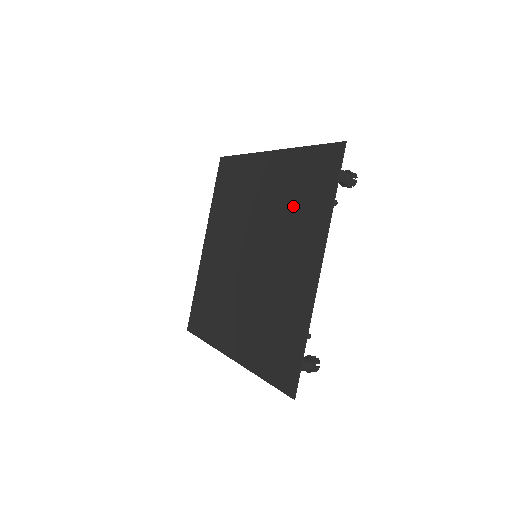
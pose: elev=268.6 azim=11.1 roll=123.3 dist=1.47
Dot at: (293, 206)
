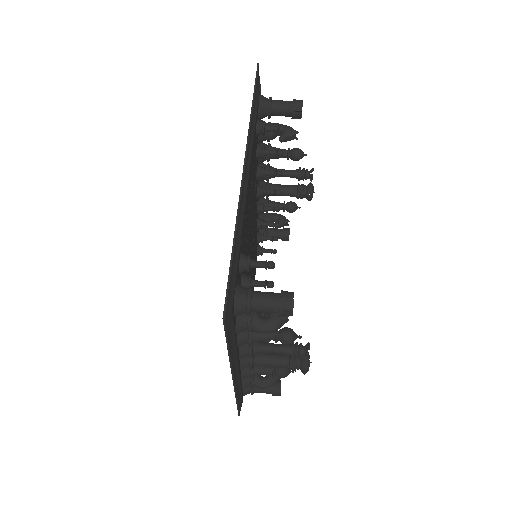
Dot at: occluded
